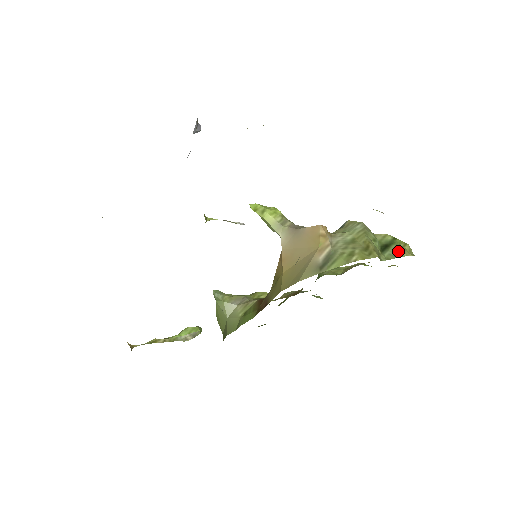
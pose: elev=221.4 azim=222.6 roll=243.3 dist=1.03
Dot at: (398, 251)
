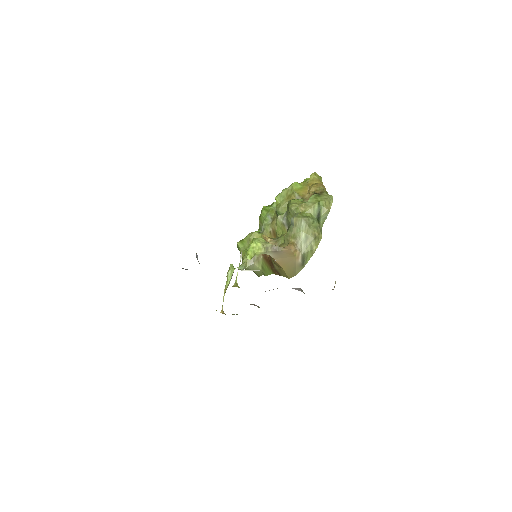
Dot at: (325, 213)
